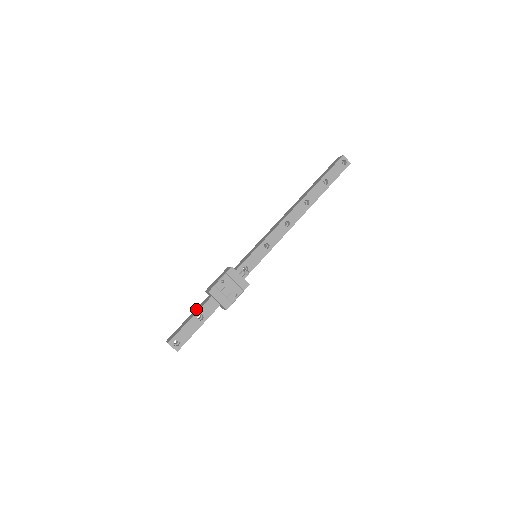
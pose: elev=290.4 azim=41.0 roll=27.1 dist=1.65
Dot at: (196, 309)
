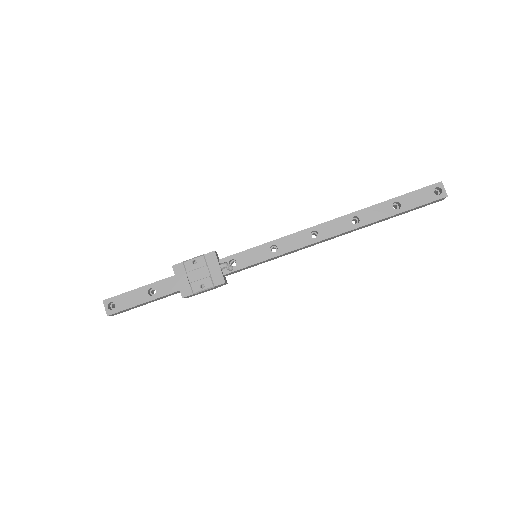
Dot at: occluded
